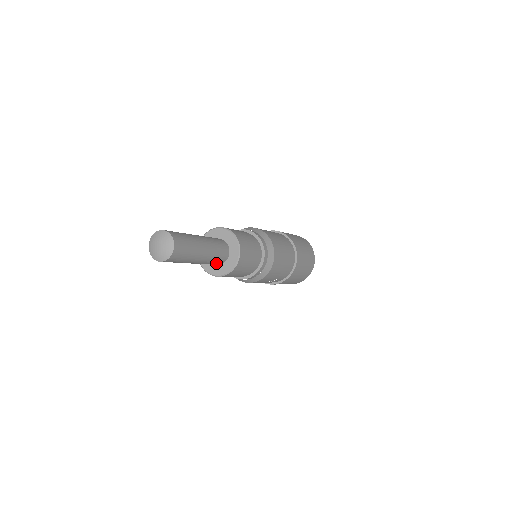
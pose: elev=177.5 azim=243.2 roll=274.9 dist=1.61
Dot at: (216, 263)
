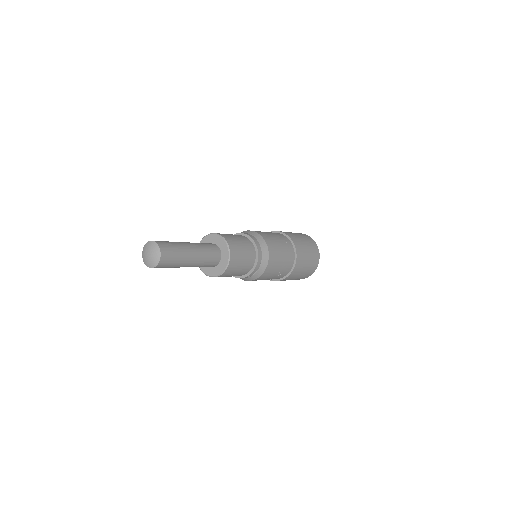
Dot at: (212, 263)
